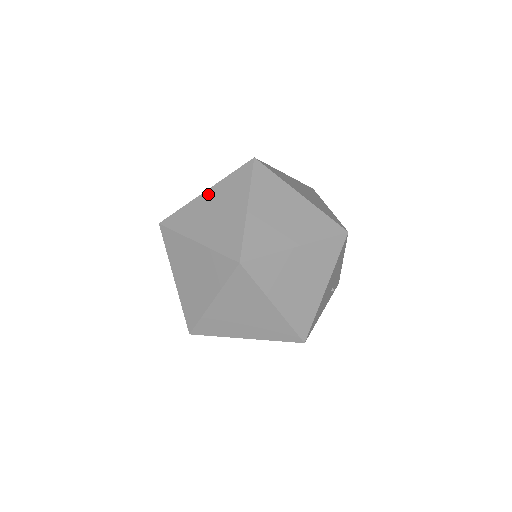
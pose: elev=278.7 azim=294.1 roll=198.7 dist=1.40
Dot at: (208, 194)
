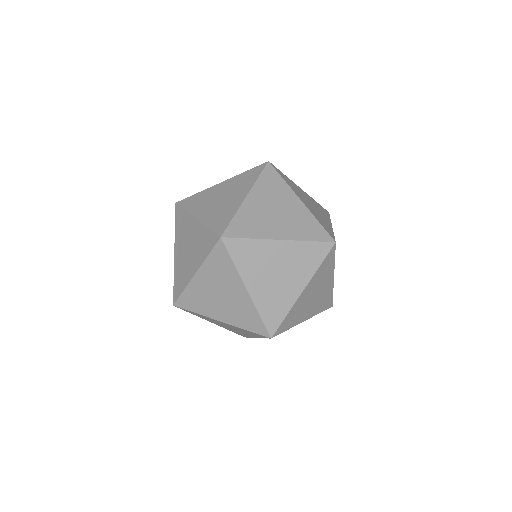
Dot at: (200, 278)
